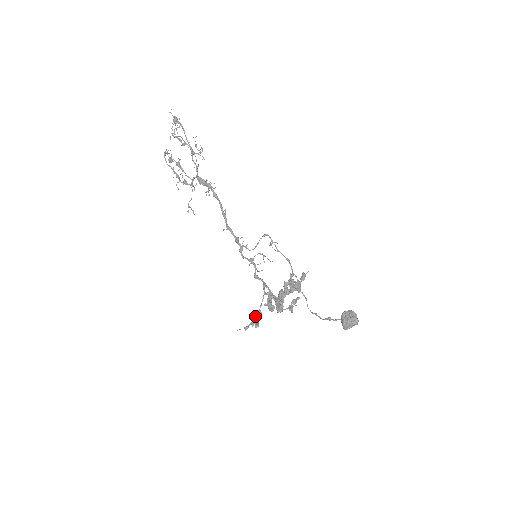
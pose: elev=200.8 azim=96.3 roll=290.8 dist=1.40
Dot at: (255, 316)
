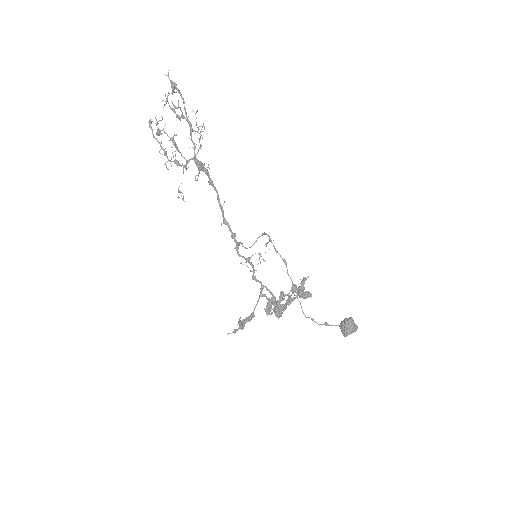
Dot at: (248, 319)
